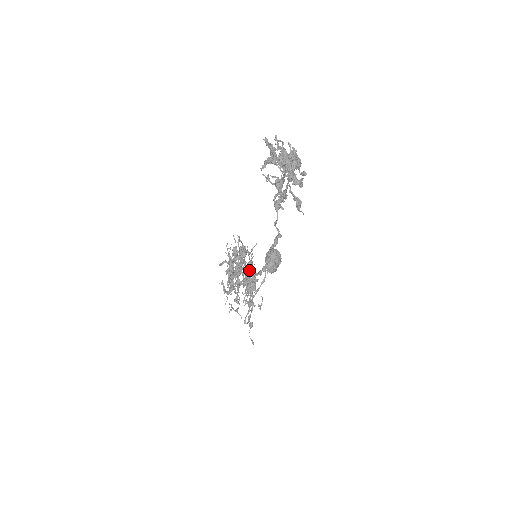
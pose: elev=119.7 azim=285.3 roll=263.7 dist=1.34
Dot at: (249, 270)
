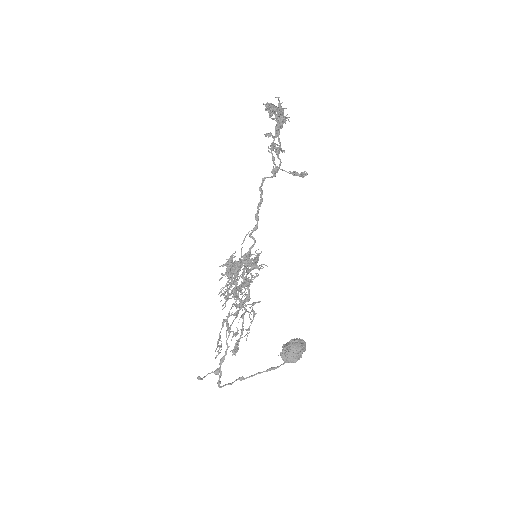
Dot at: (242, 260)
